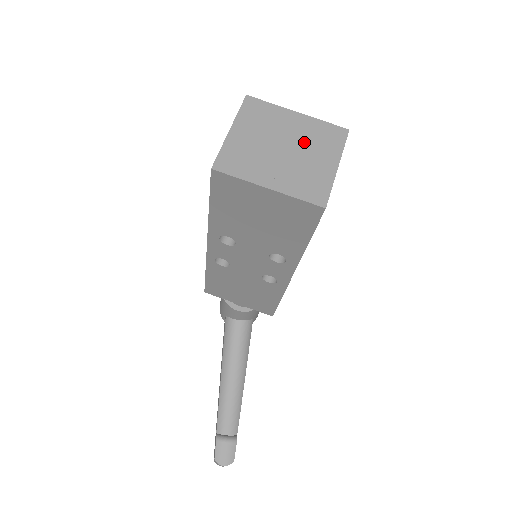
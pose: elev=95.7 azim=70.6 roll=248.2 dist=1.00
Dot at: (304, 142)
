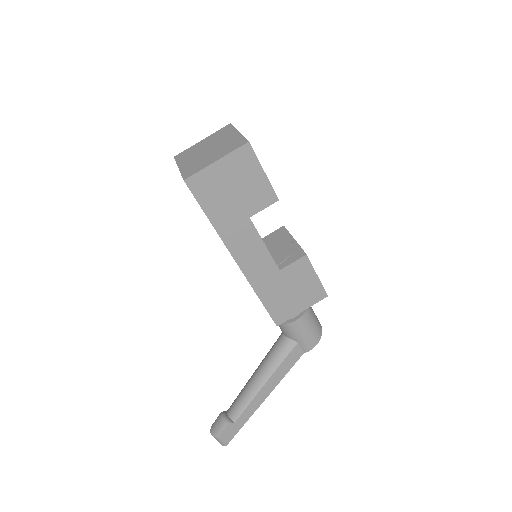
Dot at: (220, 147)
